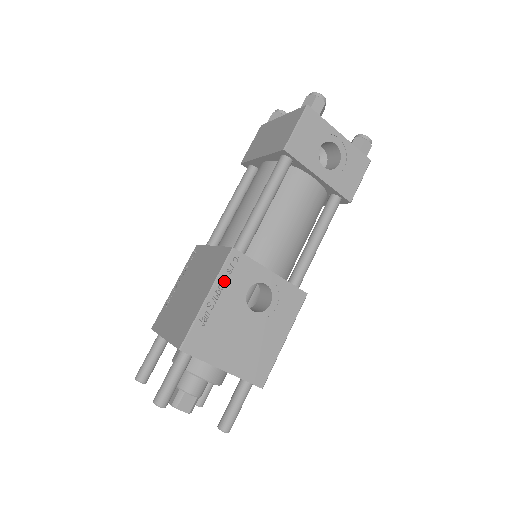
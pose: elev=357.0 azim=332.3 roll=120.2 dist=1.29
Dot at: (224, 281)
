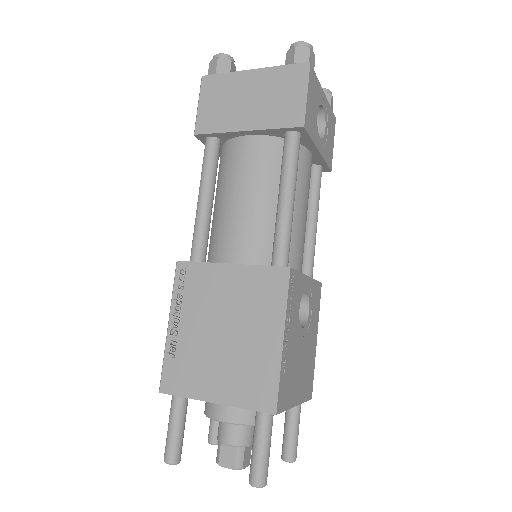
Dot at: (289, 311)
